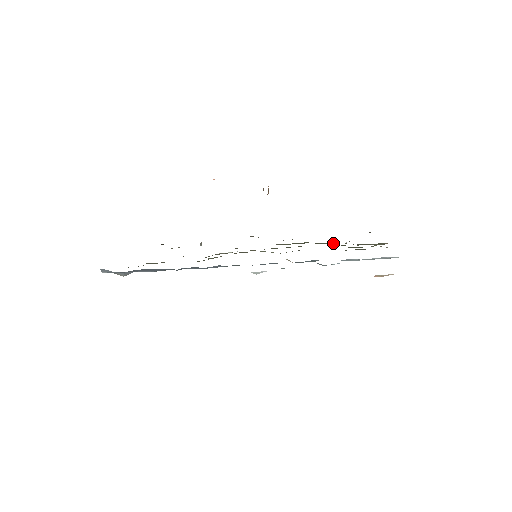
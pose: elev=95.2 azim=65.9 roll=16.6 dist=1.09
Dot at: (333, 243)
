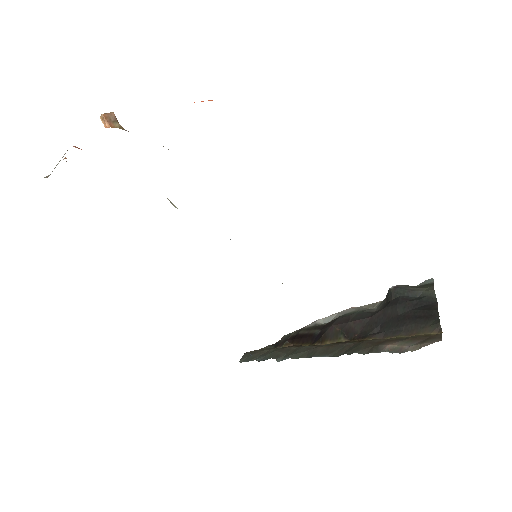
Dot at: occluded
